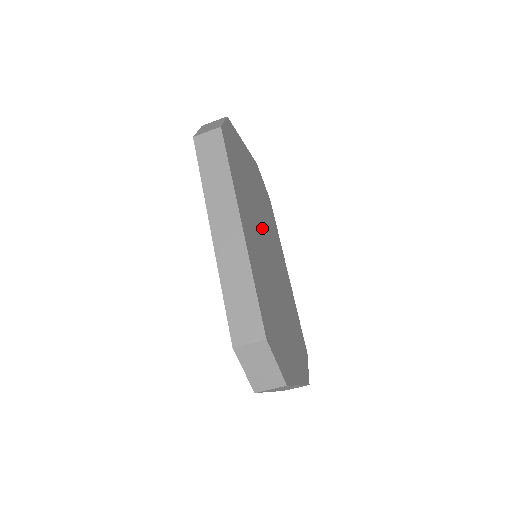
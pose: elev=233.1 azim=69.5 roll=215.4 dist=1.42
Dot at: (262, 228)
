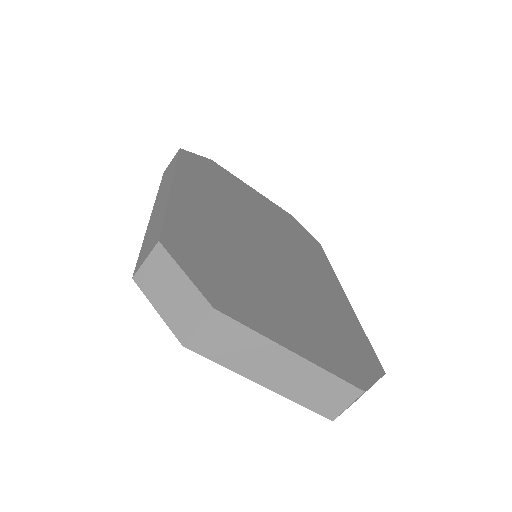
Dot at: (258, 227)
